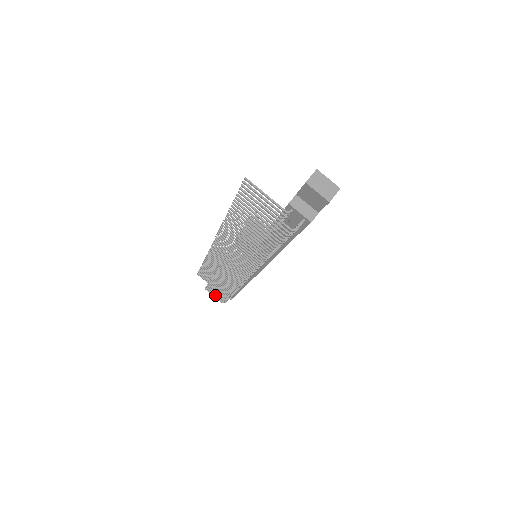
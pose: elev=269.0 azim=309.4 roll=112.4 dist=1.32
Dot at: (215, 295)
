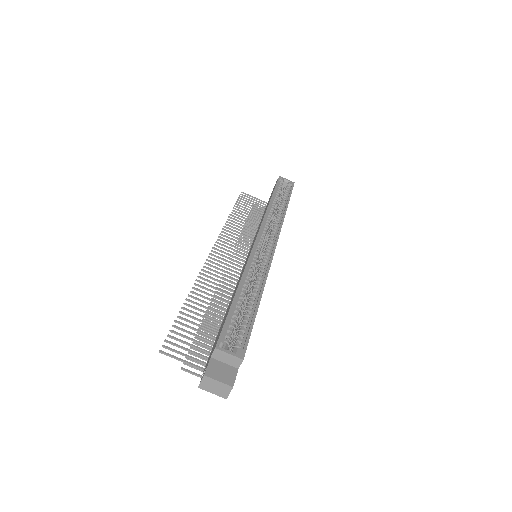
Dot at: occluded
